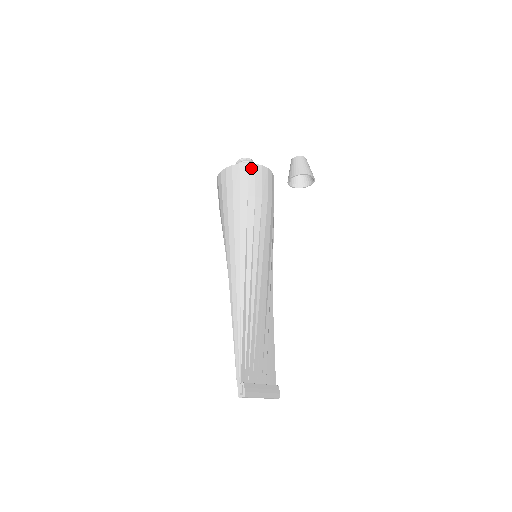
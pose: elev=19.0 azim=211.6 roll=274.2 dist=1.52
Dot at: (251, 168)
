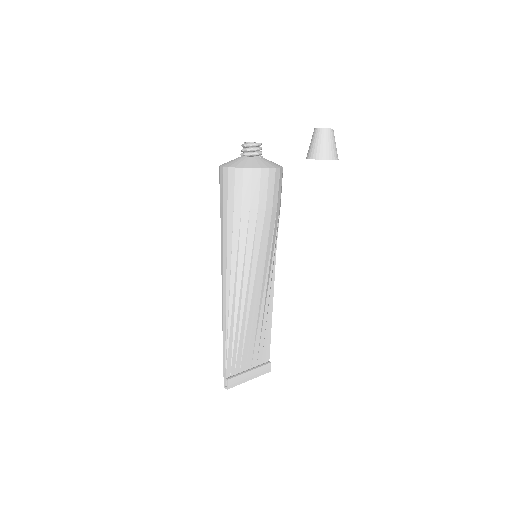
Dot at: (247, 174)
